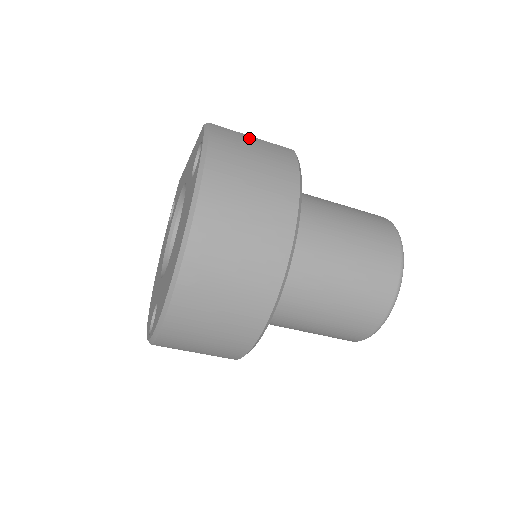
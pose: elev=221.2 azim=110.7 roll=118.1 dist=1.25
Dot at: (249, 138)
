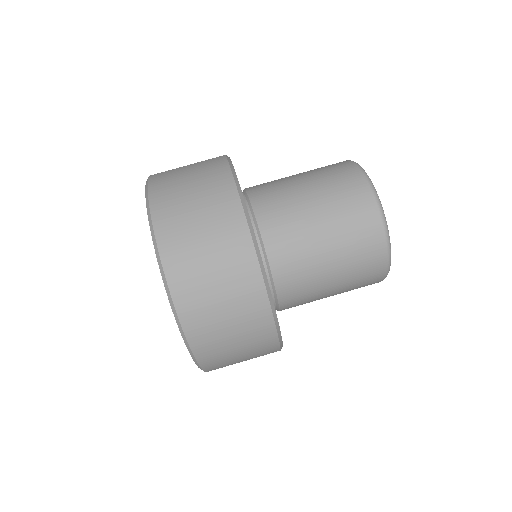
Dot at: (183, 167)
